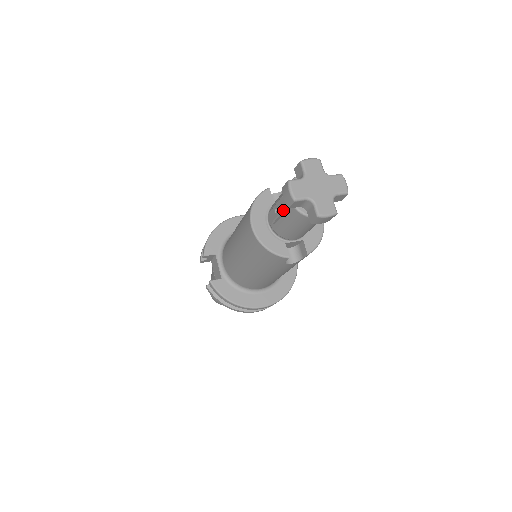
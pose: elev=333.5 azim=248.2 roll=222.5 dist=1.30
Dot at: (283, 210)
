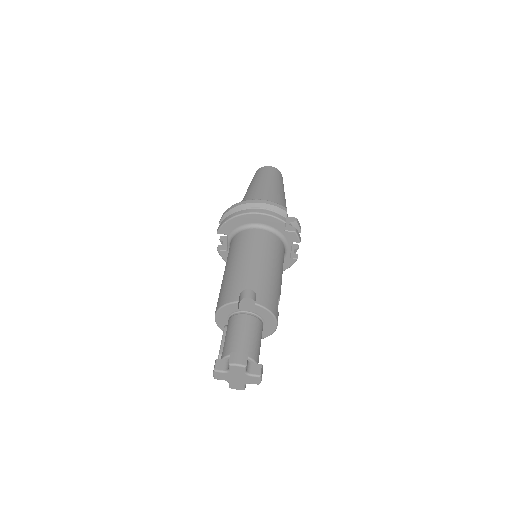
Dot at: occluded
